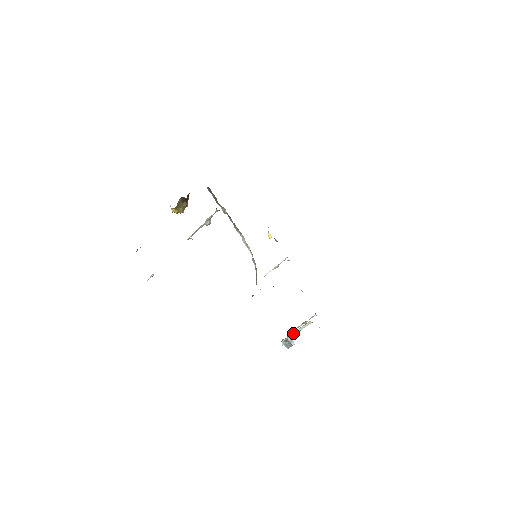
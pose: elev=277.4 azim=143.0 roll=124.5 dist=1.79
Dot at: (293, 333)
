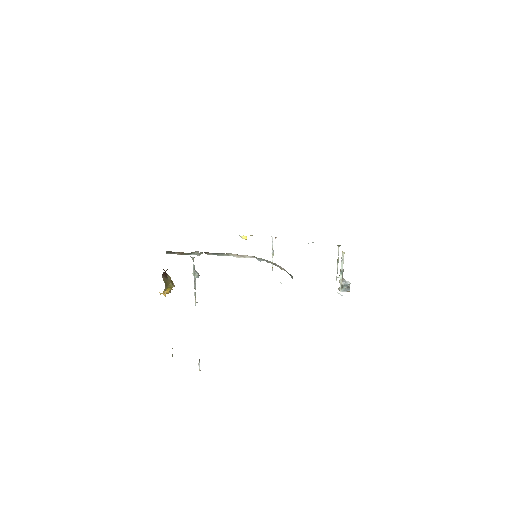
Dot at: (341, 276)
